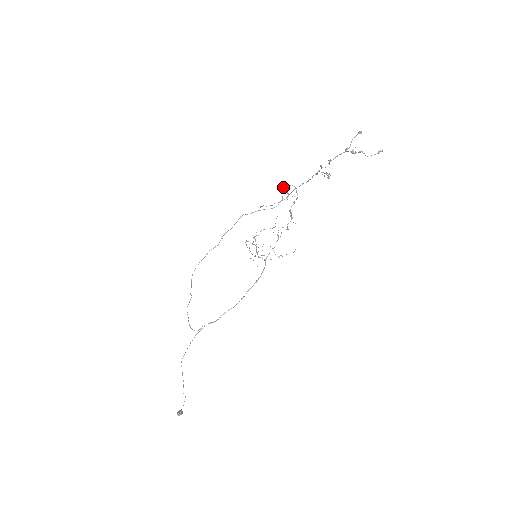
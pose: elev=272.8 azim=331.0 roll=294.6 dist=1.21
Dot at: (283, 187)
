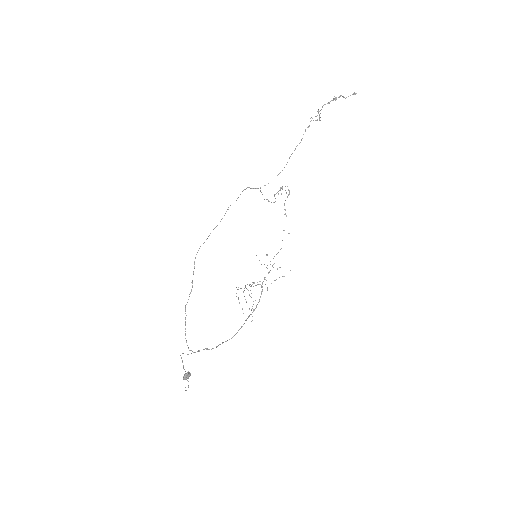
Dot at: (275, 194)
